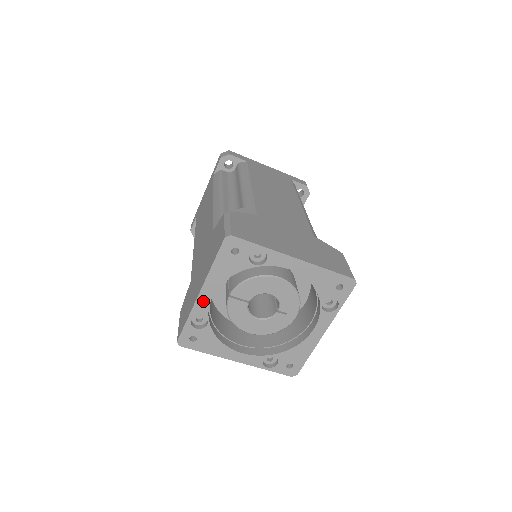
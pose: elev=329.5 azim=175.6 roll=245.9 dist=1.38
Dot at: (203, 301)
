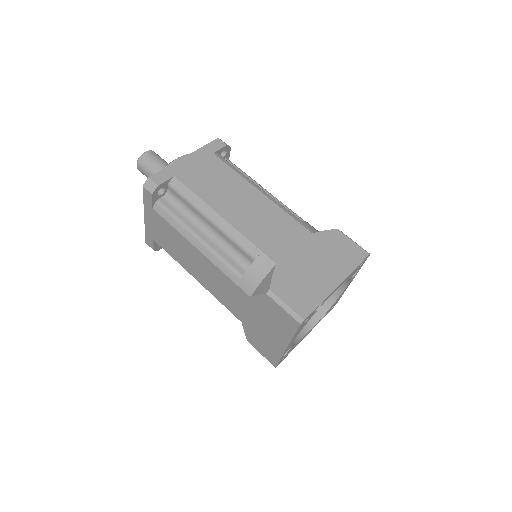
Dot at: occluded
